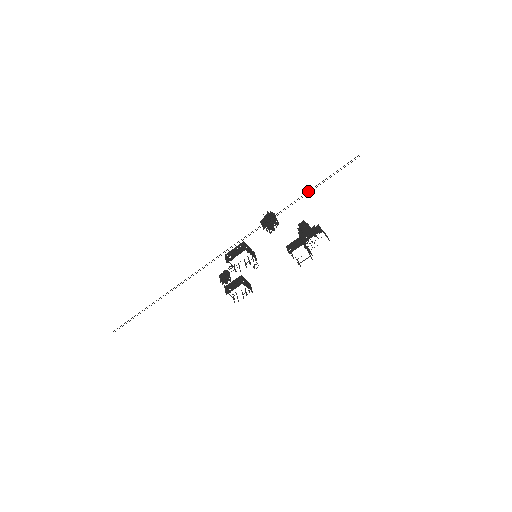
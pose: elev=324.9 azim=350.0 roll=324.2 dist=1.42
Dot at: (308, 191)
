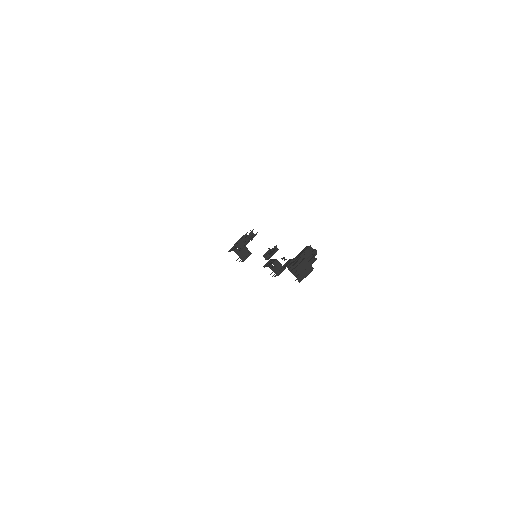
Dot at: occluded
